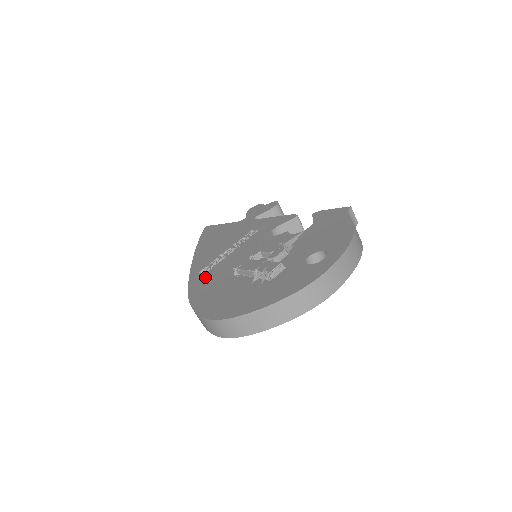
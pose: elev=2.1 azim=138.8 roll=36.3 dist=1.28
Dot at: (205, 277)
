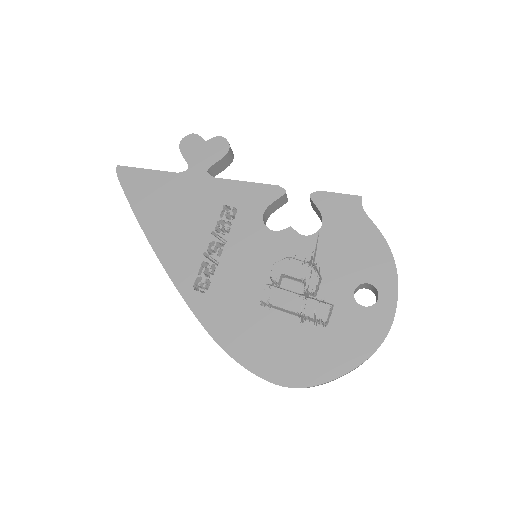
Dot at: (213, 302)
